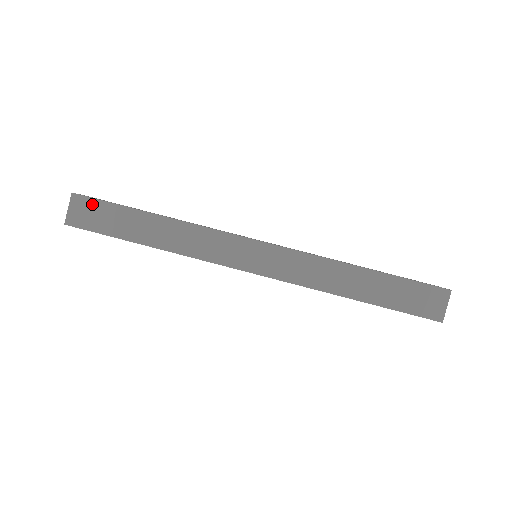
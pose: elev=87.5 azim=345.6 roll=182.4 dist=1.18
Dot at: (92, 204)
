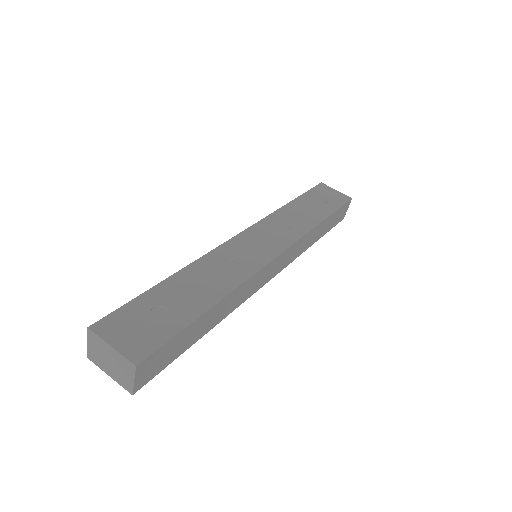
Dot at: (159, 354)
